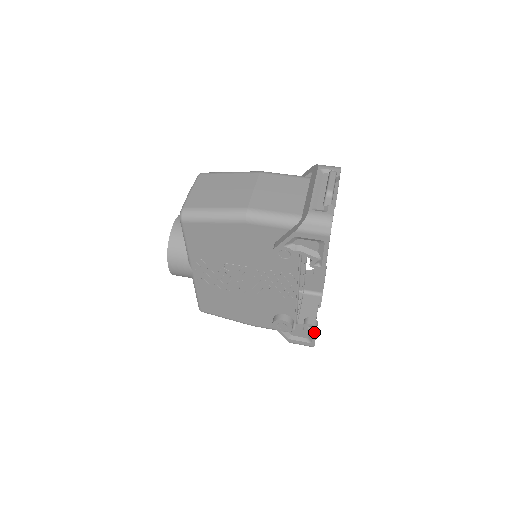
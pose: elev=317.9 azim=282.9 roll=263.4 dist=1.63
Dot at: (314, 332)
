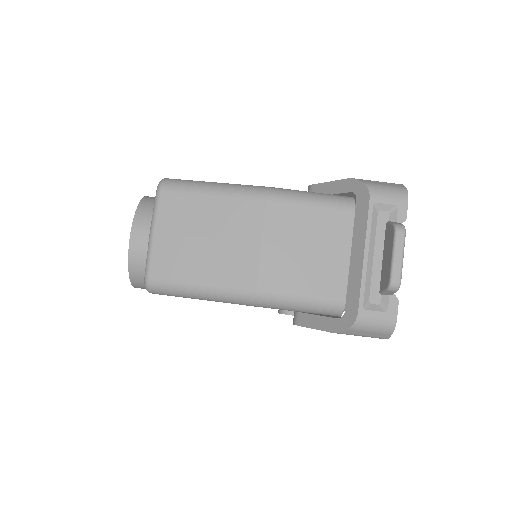
Dot at: occluded
